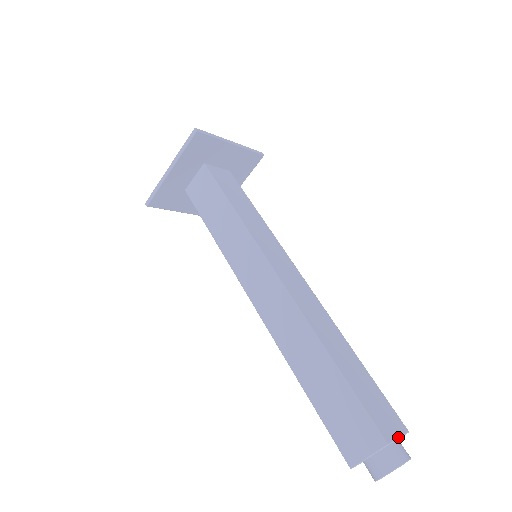
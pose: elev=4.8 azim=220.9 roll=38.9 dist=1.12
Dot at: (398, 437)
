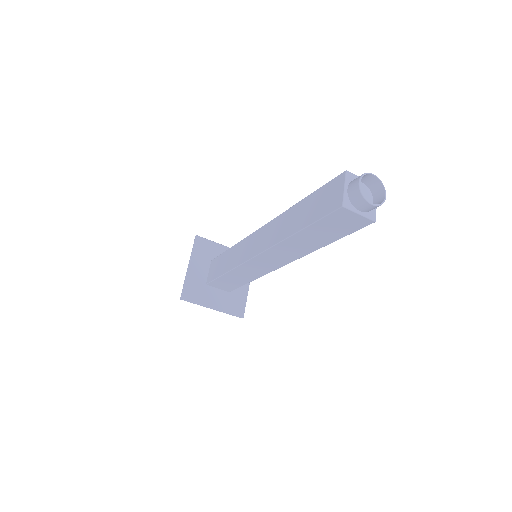
Dot at: occluded
